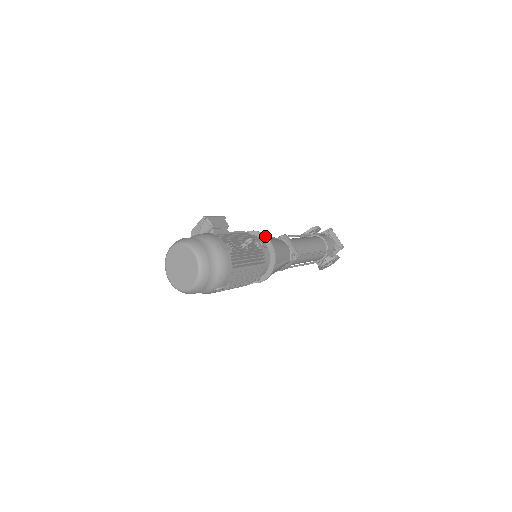
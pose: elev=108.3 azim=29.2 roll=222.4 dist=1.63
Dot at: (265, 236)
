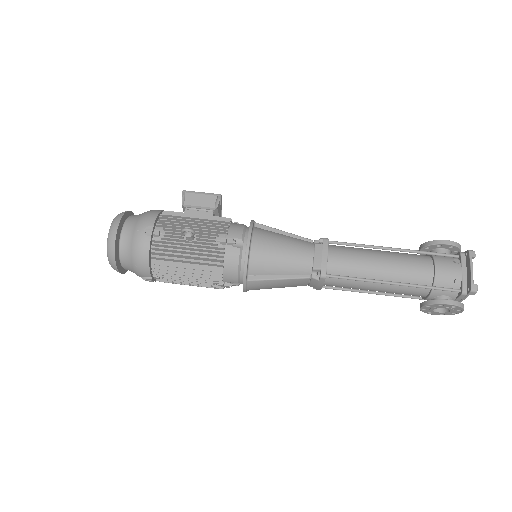
Dot at: (248, 232)
